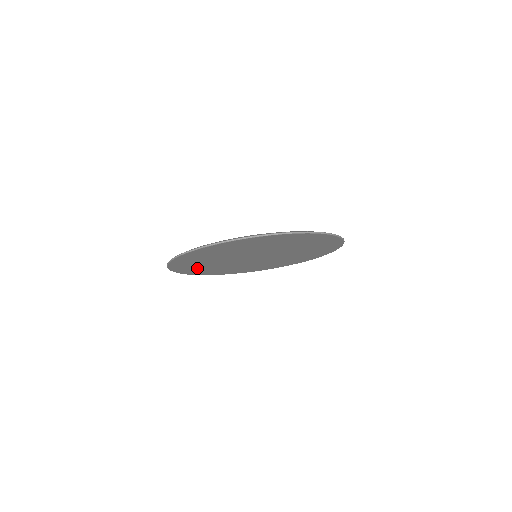
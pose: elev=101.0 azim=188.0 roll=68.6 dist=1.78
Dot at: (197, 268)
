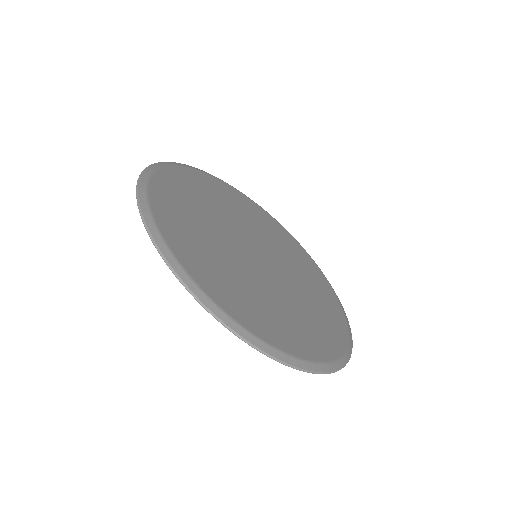
Dot at: occluded
